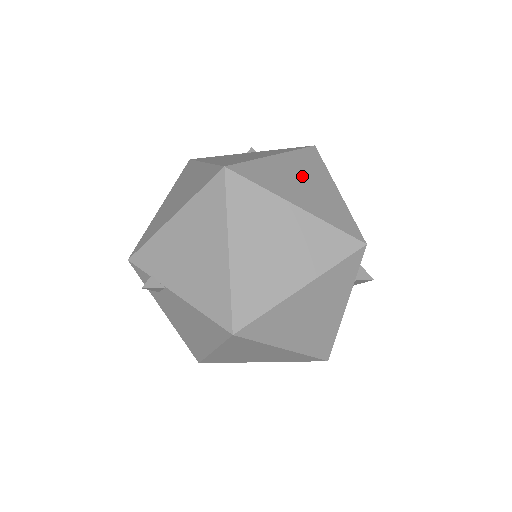
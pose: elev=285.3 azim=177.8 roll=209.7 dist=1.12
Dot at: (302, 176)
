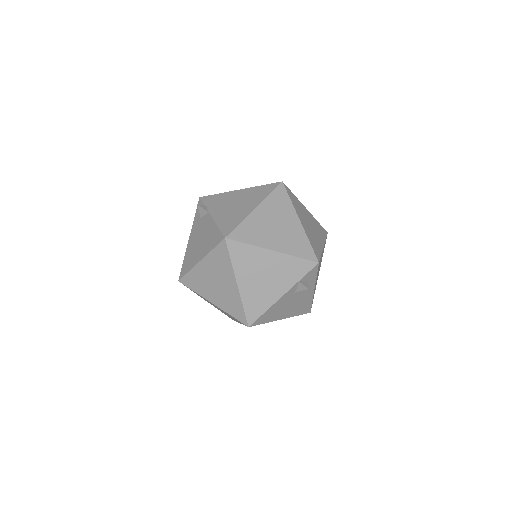
Dot at: (312, 224)
